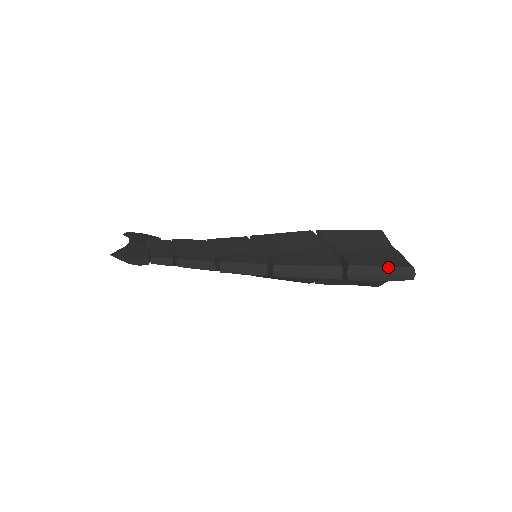
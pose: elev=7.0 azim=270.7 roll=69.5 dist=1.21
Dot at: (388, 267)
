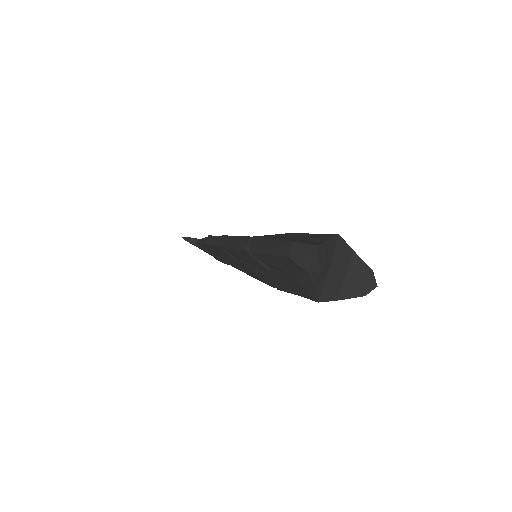
Dot at: (276, 240)
